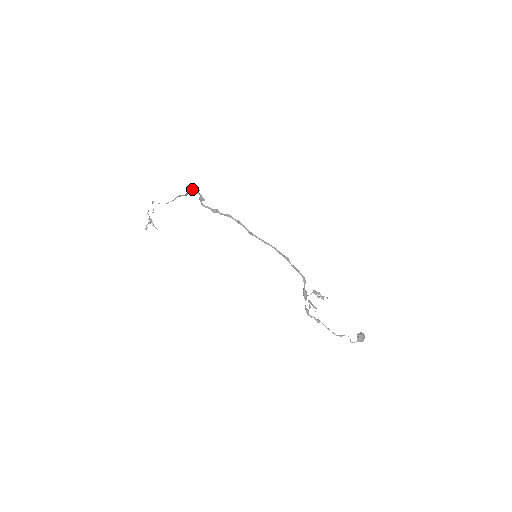
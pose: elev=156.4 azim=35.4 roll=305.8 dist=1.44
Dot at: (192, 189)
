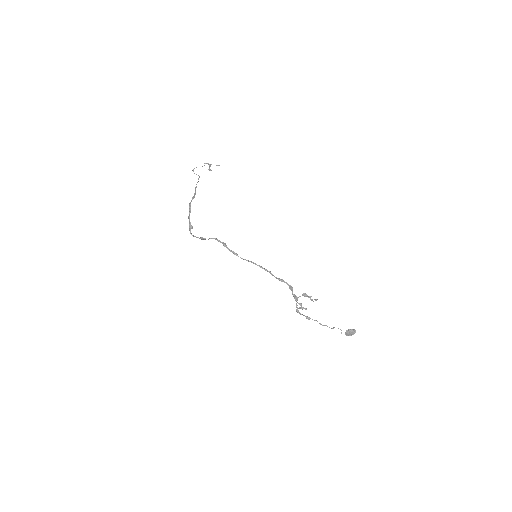
Dot at: (189, 205)
